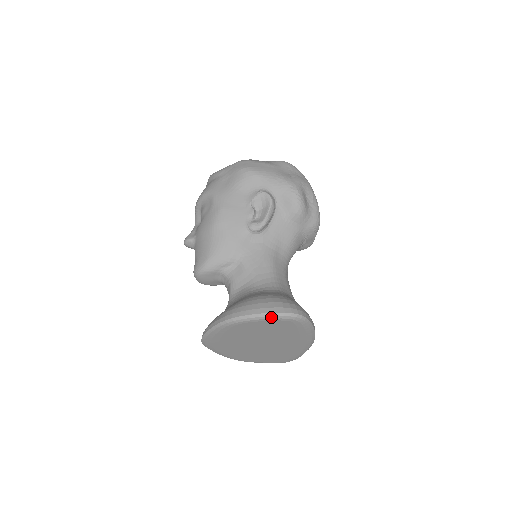
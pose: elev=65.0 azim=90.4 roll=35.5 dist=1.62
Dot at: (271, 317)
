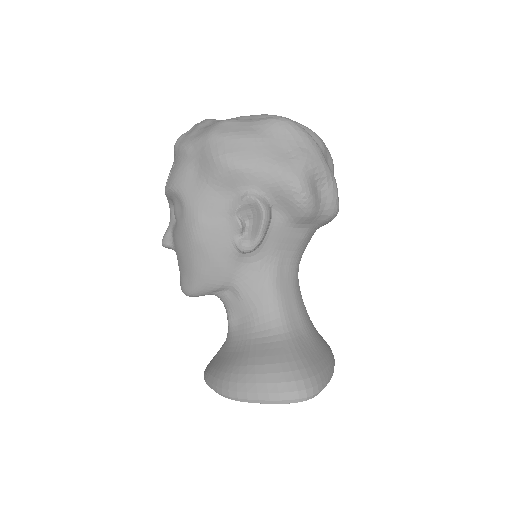
Dot at: occluded
